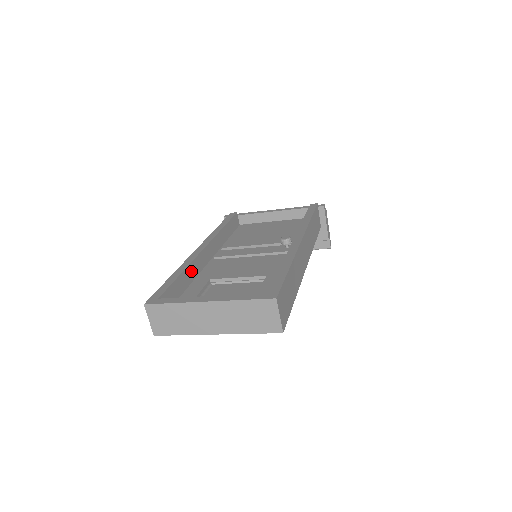
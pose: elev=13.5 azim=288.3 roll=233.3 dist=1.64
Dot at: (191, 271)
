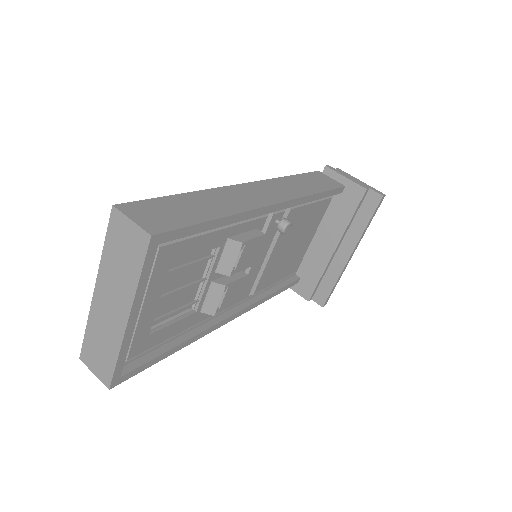
Dot at: occluded
